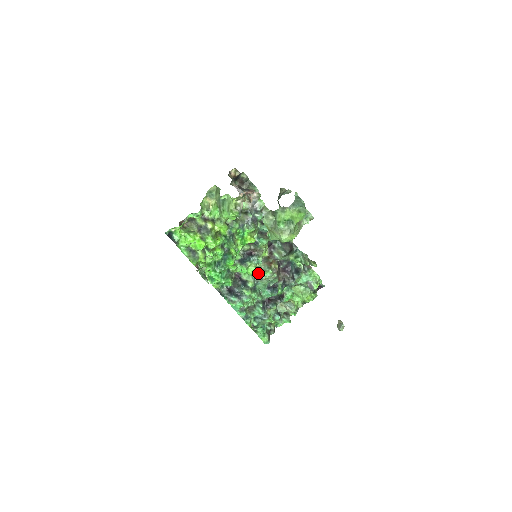
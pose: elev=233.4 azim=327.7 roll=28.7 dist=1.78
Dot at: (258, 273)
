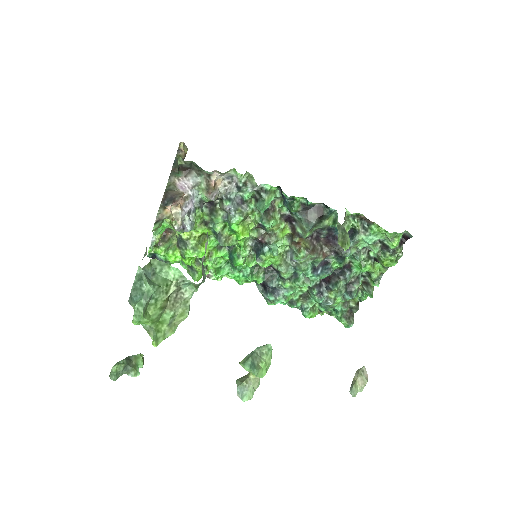
Dot at: (291, 256)
